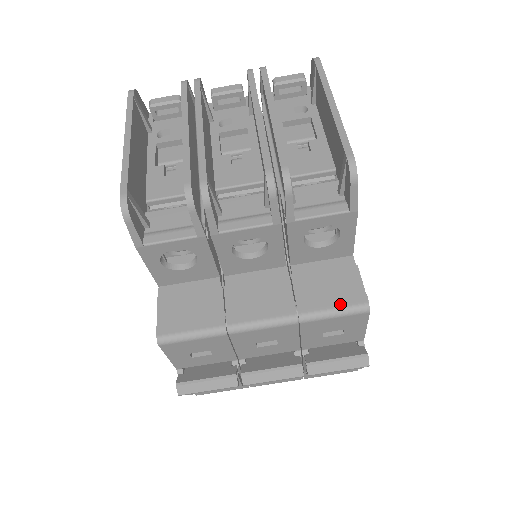
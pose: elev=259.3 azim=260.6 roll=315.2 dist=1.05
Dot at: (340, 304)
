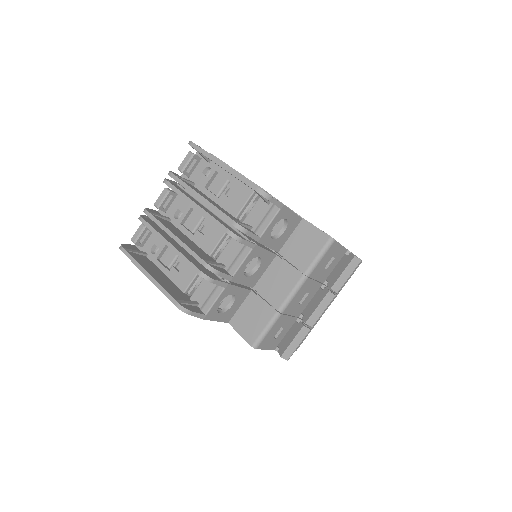
Dot at: (318, 250)
